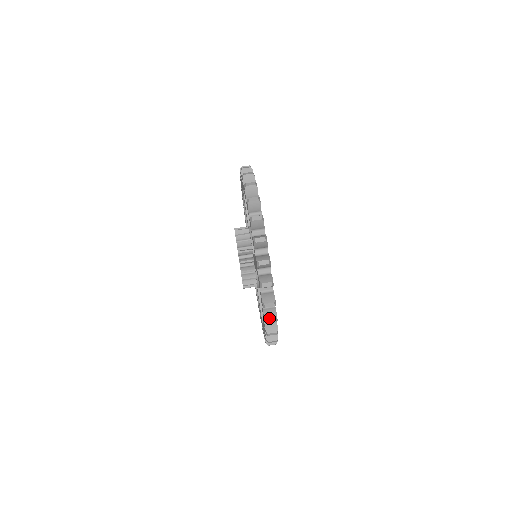
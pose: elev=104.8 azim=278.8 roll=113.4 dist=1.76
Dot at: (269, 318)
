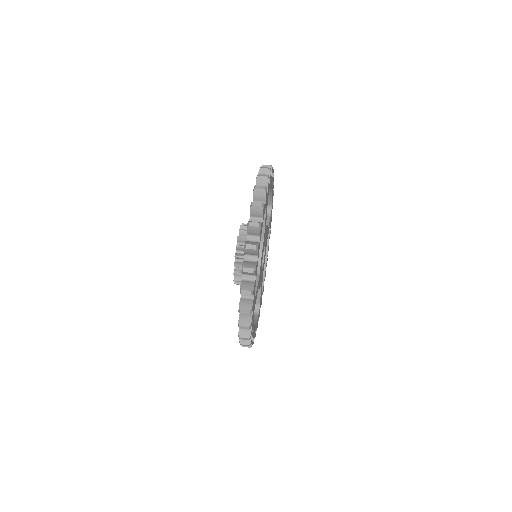
Dot at: occluded
